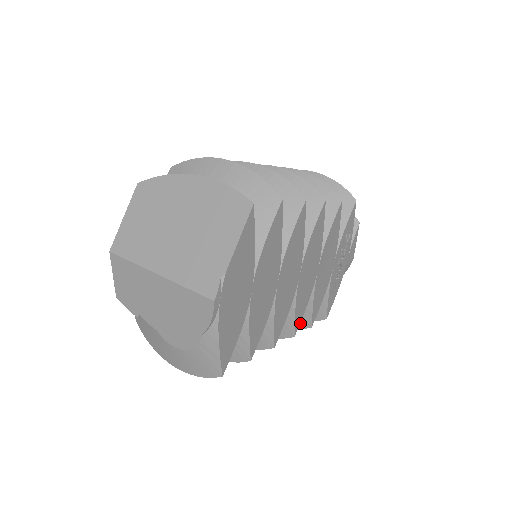
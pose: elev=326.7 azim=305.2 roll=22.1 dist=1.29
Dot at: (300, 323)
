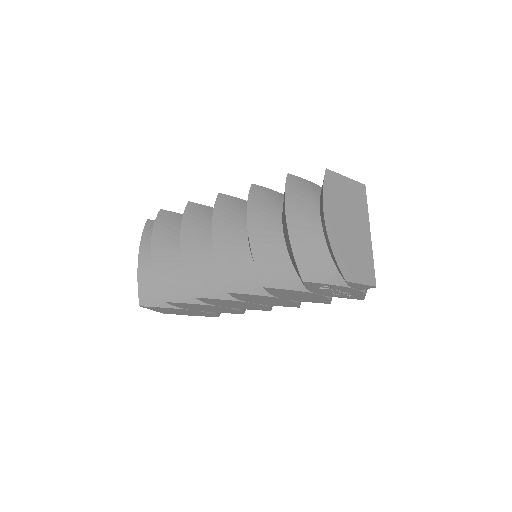
Dot at: occluded
